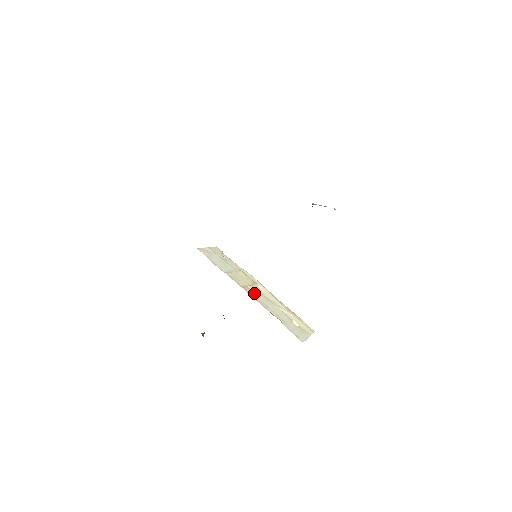
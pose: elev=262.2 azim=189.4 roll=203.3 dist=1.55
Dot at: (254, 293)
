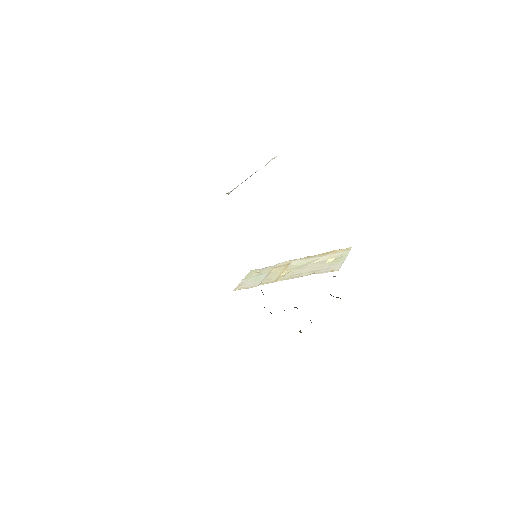
Dot at: (287, 275)
